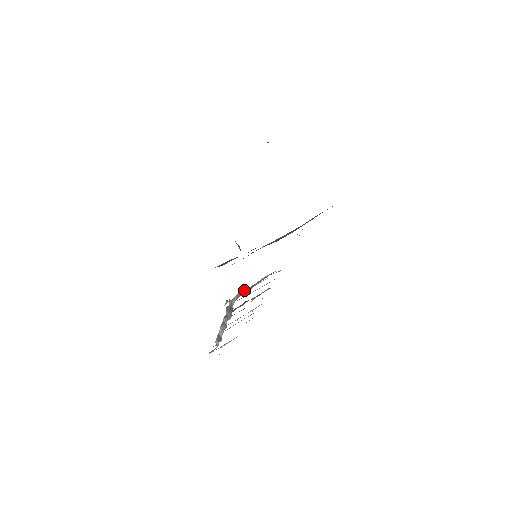
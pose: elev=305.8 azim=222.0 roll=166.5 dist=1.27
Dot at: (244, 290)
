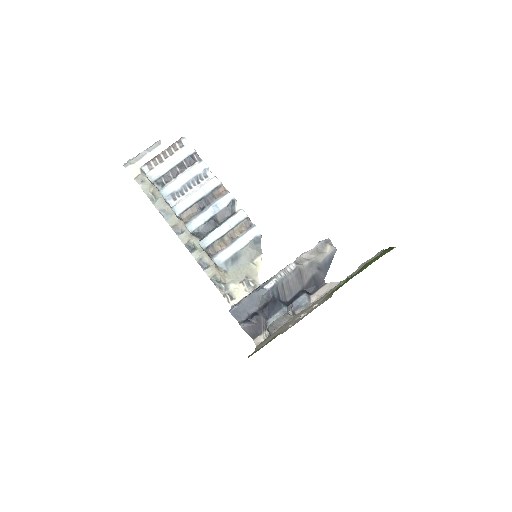
Dot at: (231, 262)
